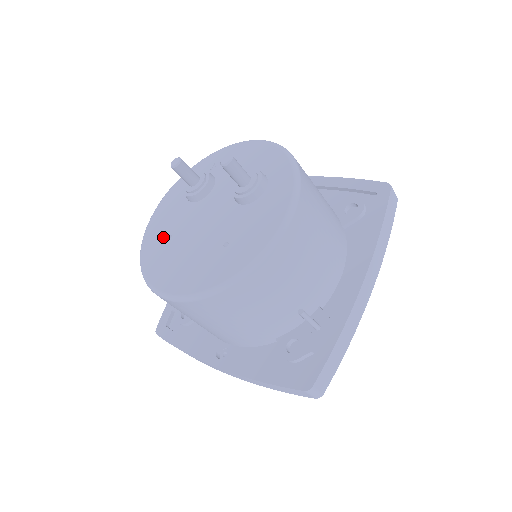
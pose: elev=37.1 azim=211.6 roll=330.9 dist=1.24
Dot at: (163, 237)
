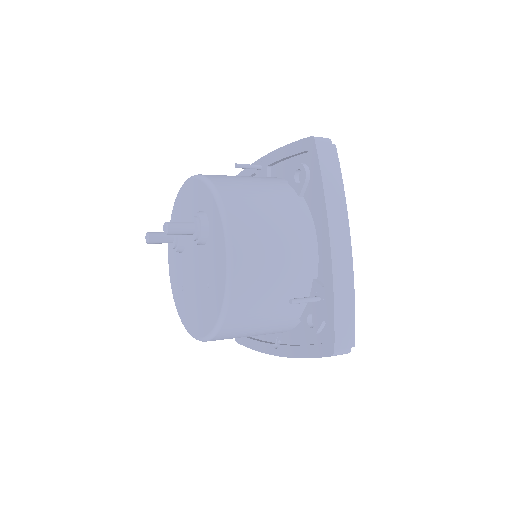
Dot at: (180, 290)
